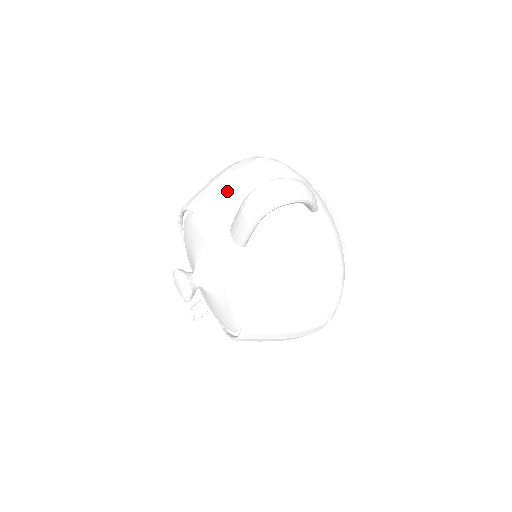
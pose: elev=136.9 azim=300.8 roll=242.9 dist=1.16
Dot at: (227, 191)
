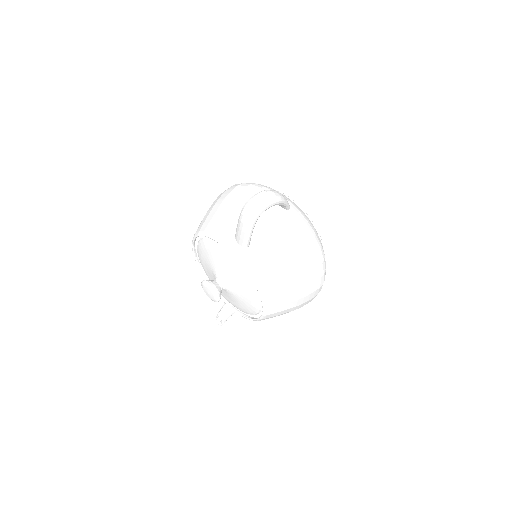
Dot at: (224, 214)
